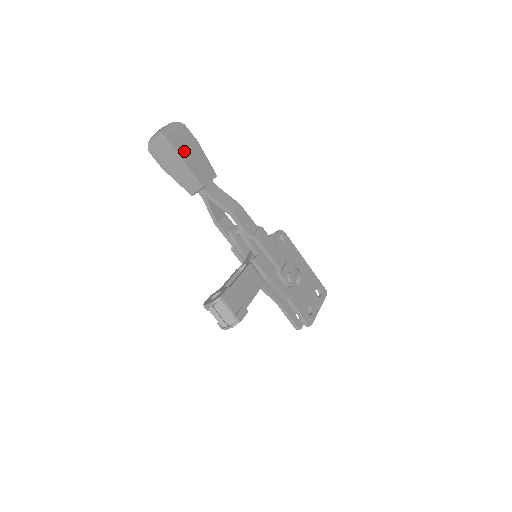
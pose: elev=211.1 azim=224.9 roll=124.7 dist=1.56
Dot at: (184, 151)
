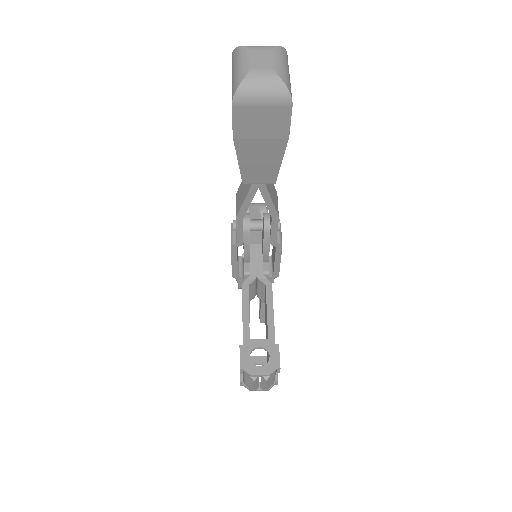
Dot at: occluded
